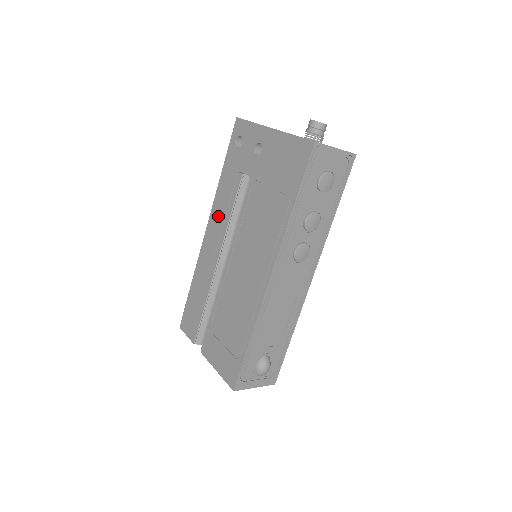
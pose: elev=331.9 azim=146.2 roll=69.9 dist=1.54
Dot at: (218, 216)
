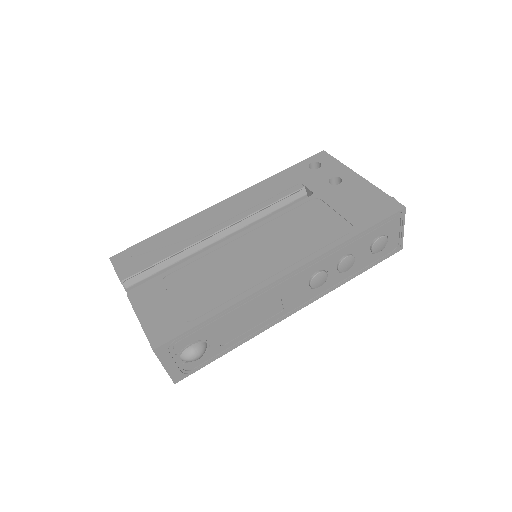
Dot at: (249, 199)
